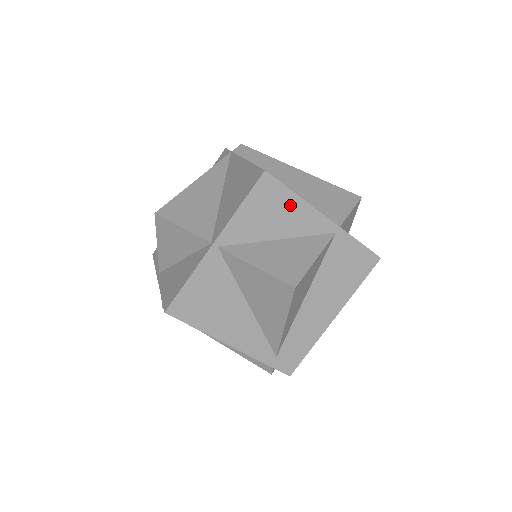
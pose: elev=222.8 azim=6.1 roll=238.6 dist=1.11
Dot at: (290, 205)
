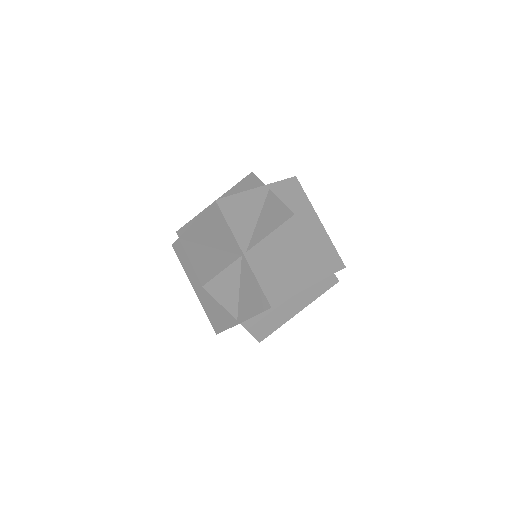
Dot at: (241, 201)
